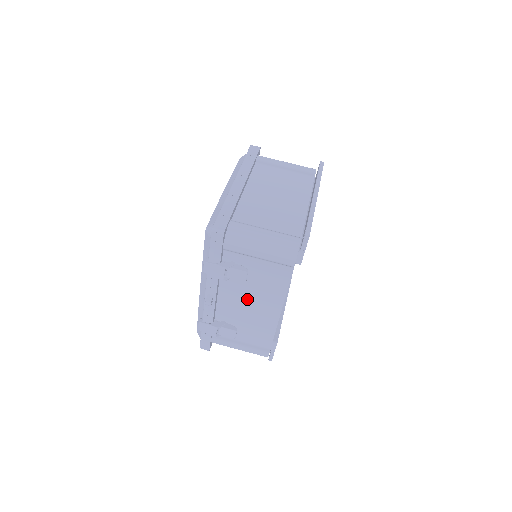
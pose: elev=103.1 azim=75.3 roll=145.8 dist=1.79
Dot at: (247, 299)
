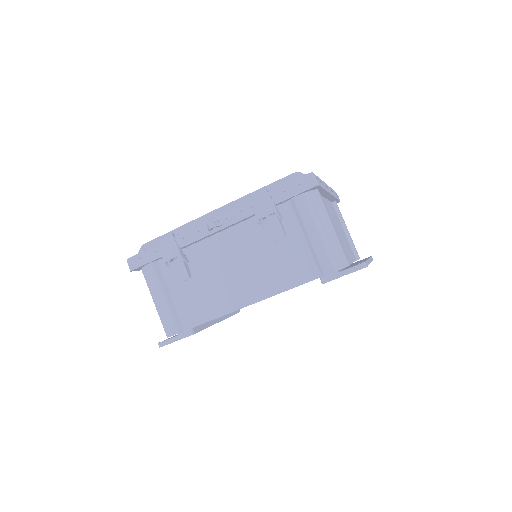
Dot at: (240, 262)
